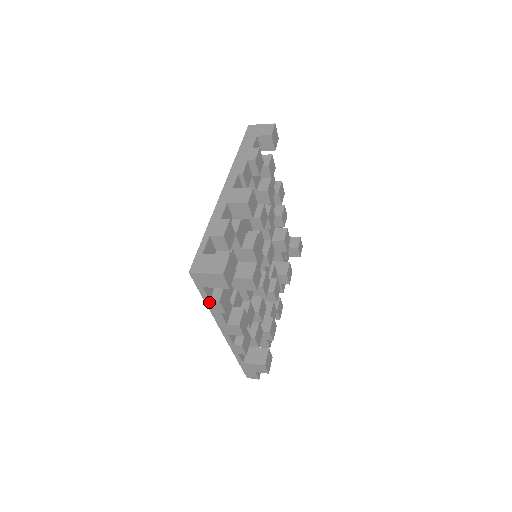
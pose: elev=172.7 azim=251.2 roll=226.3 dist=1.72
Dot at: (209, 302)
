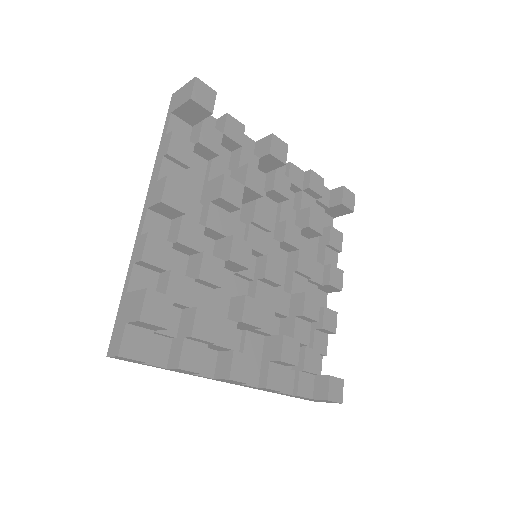
Dot at: (163, 140)
